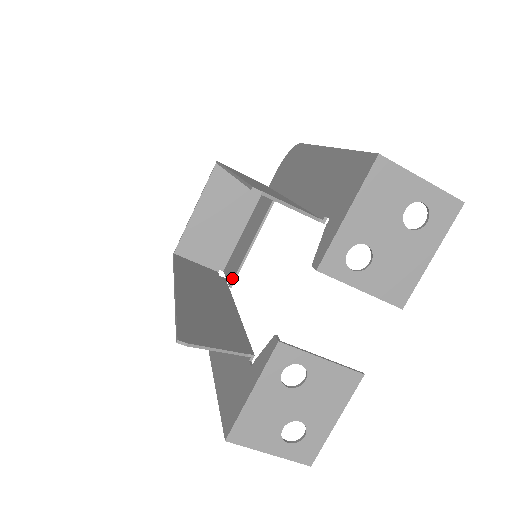
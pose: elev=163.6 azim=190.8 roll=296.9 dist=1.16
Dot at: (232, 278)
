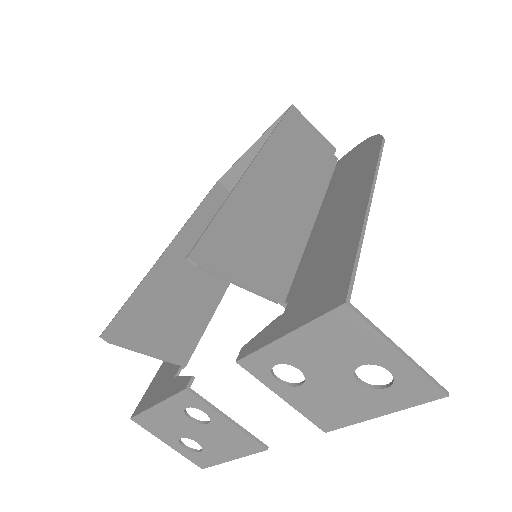
Dot at: occluded
